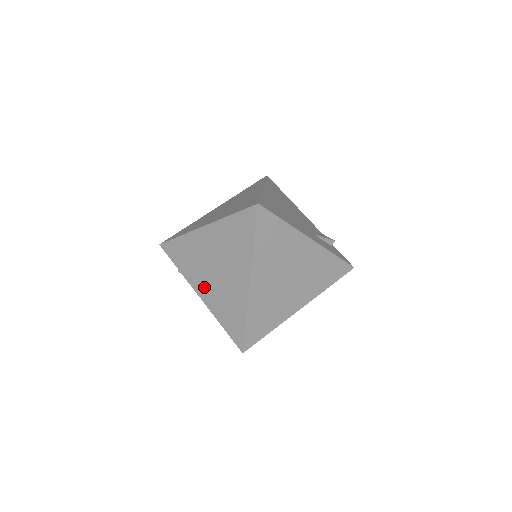
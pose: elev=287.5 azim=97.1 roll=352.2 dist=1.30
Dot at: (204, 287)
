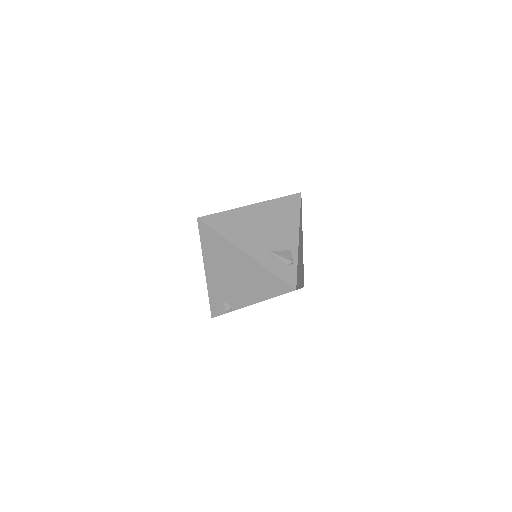
Dot at: occluded
